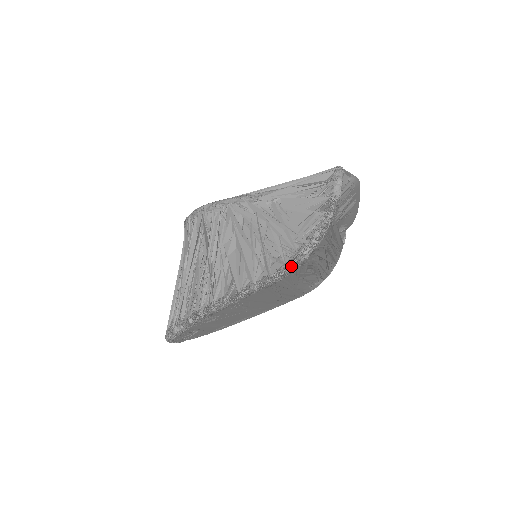
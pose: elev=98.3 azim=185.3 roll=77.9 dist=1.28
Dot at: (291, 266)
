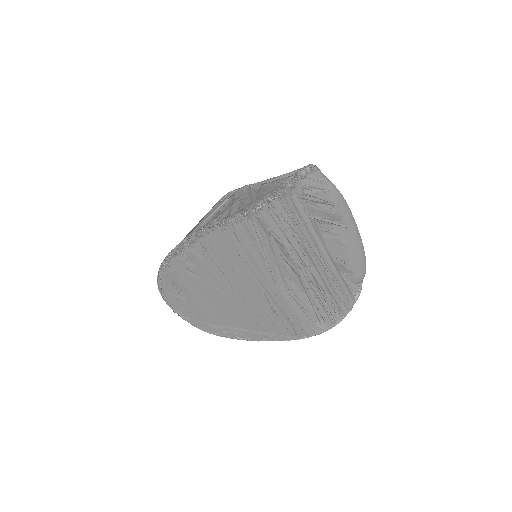
Dot at: (246, 212)
